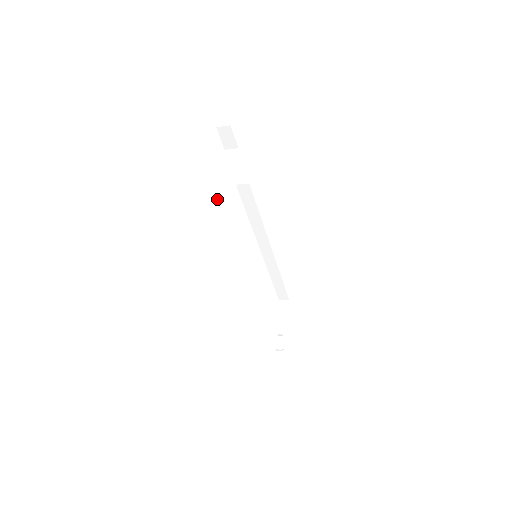
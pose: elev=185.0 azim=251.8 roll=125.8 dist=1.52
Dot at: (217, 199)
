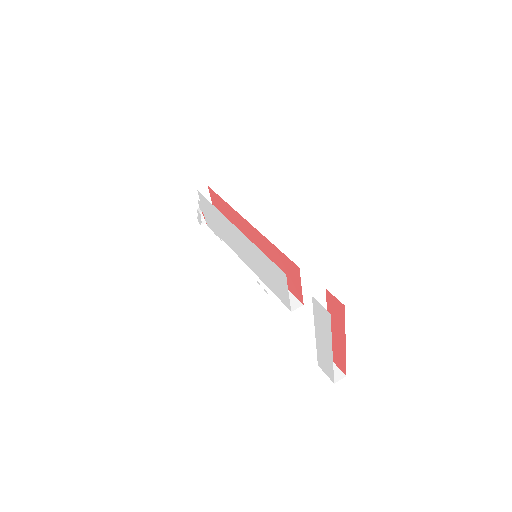
Dot at: occluded
